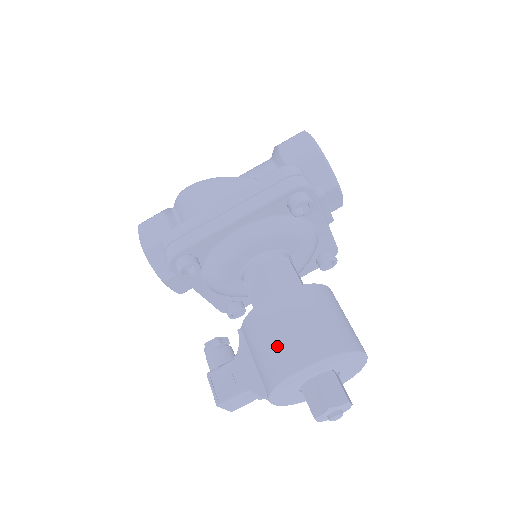
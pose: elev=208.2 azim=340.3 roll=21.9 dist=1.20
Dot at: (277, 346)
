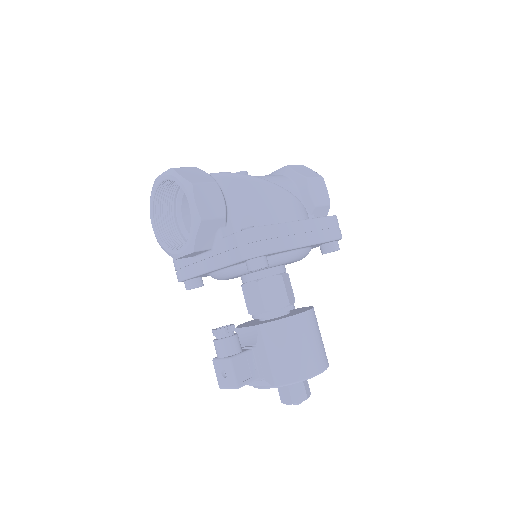
Dot at: (303, 353)
